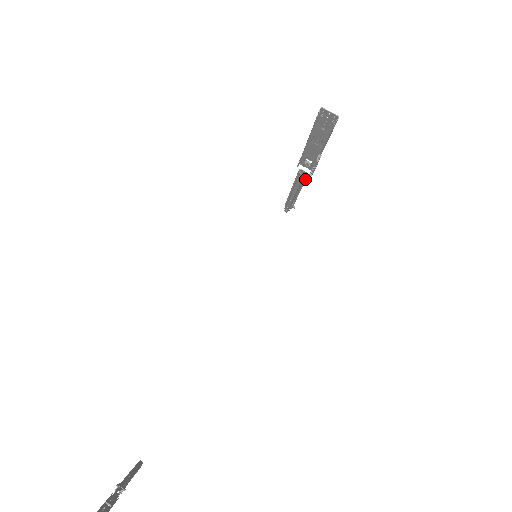
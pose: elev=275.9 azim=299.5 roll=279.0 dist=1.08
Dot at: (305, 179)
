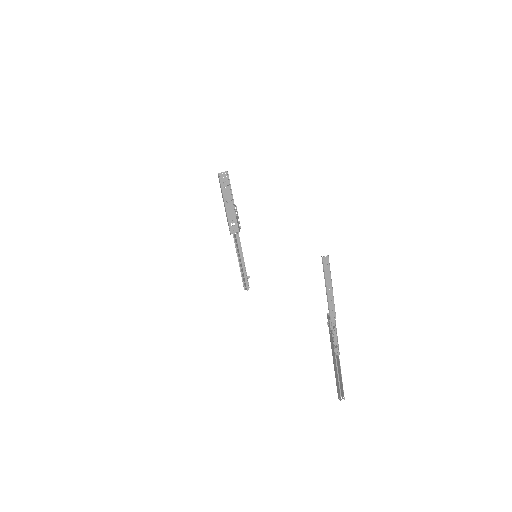
Dot at: occluded
